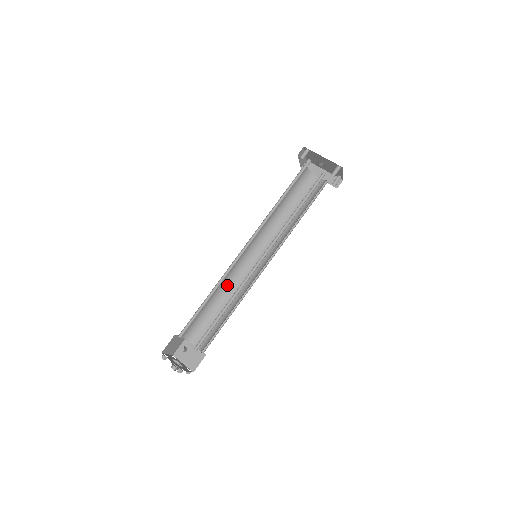
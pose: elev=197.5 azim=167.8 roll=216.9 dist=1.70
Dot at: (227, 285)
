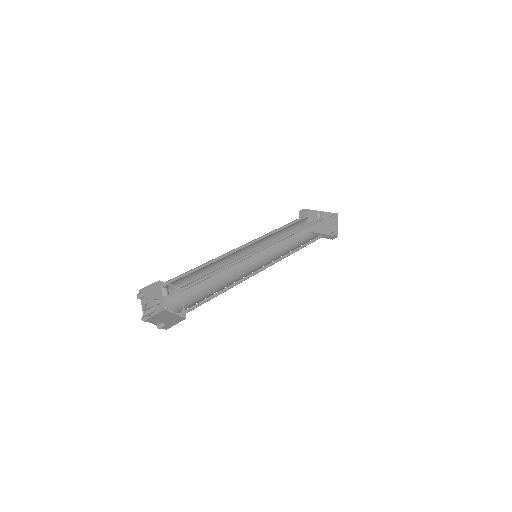
Dot at: (222, 276)
